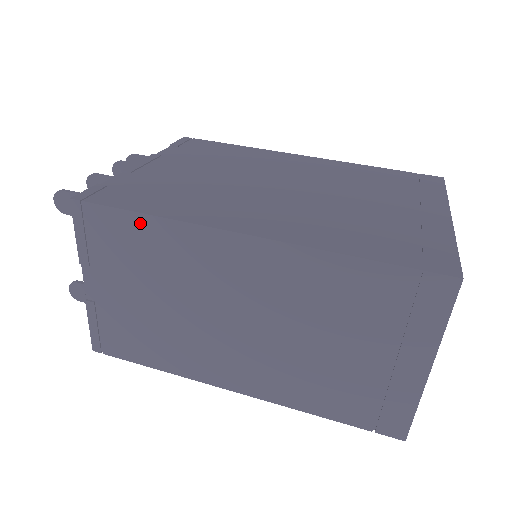
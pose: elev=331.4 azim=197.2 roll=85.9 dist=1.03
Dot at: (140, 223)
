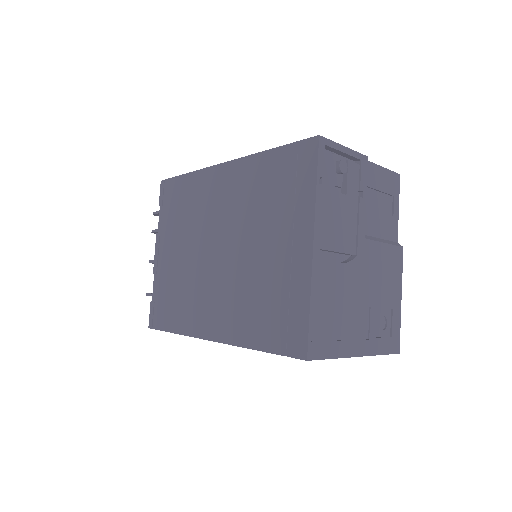
Dot at: occluded
